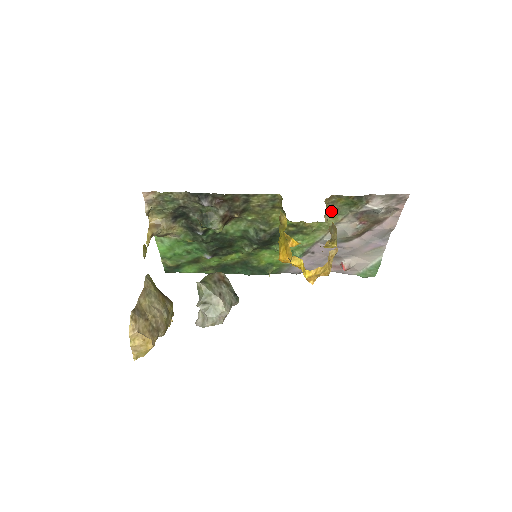
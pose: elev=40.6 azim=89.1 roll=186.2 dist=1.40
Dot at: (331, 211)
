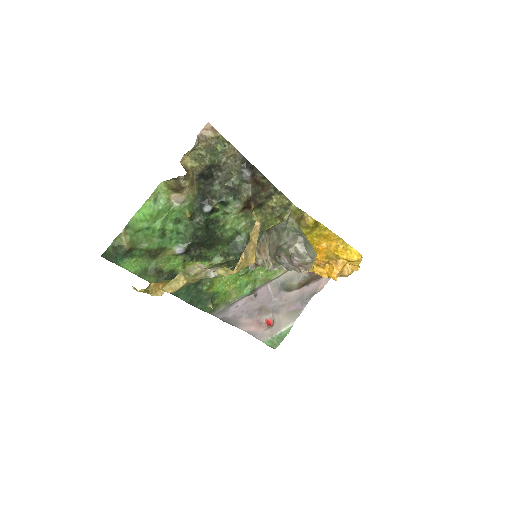
Dot at: occluded
